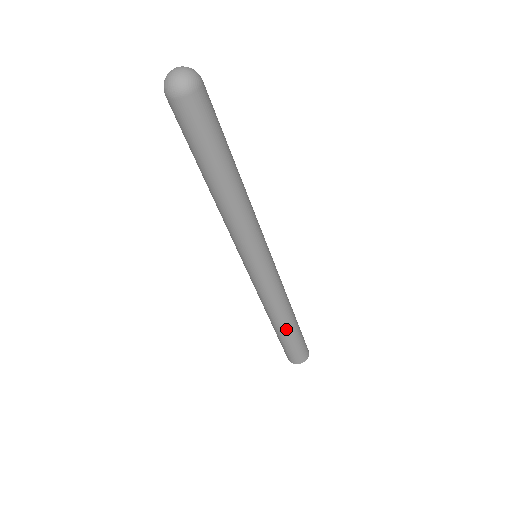
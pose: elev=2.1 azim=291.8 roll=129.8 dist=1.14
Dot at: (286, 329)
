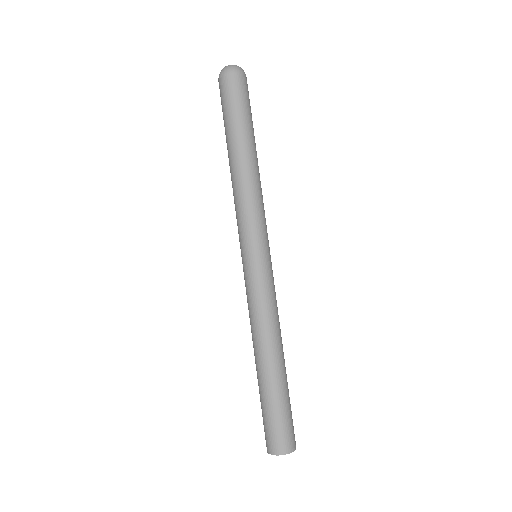
Dot at: (273, 371)
